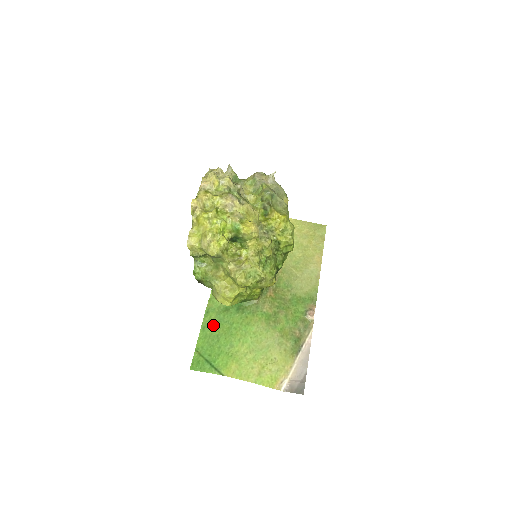
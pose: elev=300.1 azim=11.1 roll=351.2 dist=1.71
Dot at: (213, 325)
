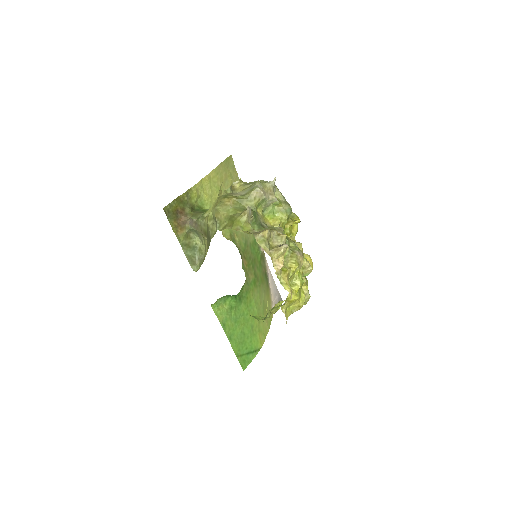
Dot at: (234, 329)
